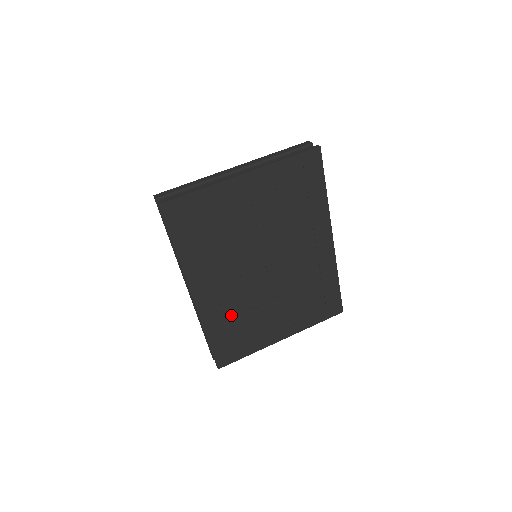
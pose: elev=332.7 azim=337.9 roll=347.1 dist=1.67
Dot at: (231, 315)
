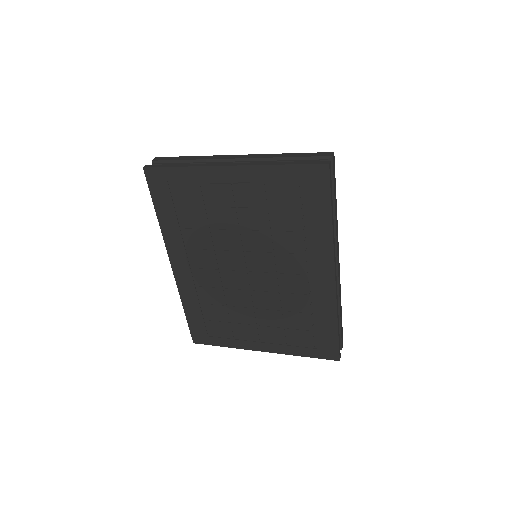
Dot at: (209, 301)
